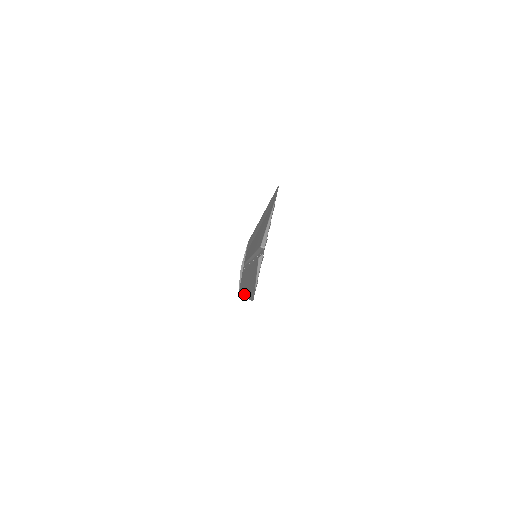
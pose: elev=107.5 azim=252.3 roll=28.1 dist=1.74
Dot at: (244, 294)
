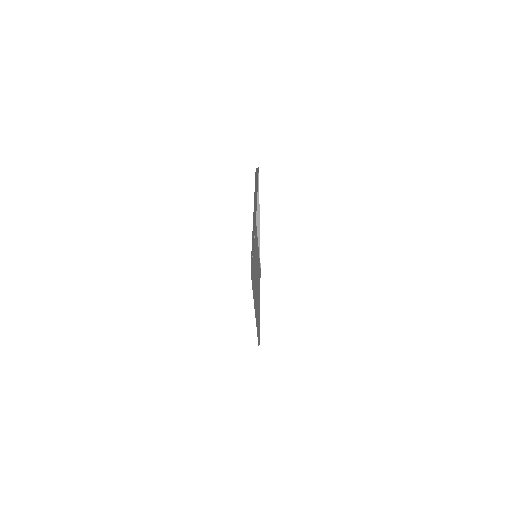
Dot at: (259, 298)
